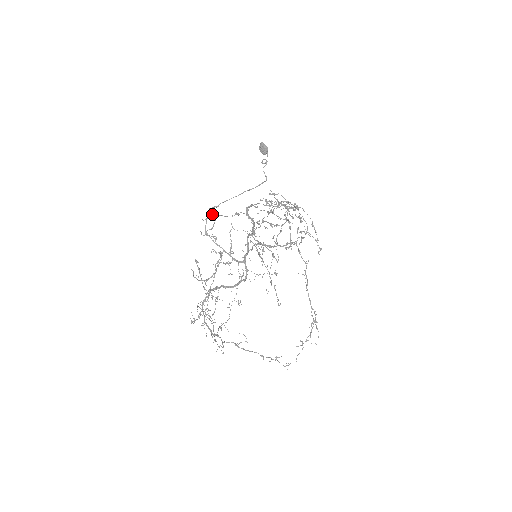
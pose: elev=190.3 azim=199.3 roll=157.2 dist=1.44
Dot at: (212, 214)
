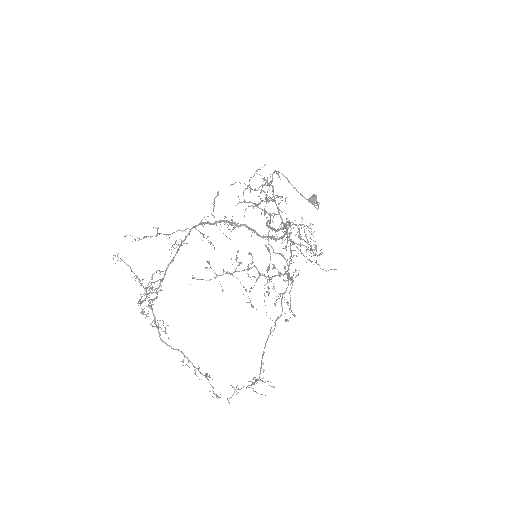
Dot at: occluded
